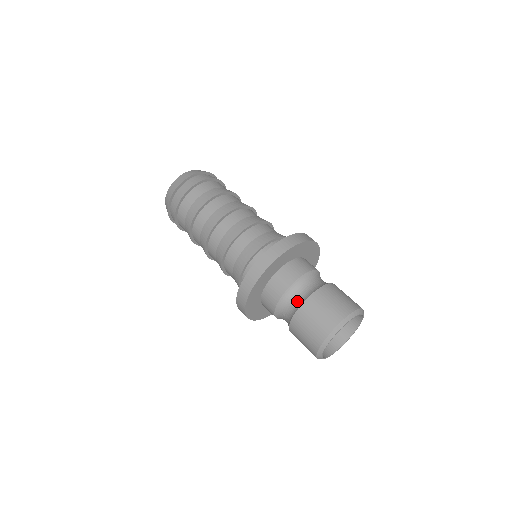
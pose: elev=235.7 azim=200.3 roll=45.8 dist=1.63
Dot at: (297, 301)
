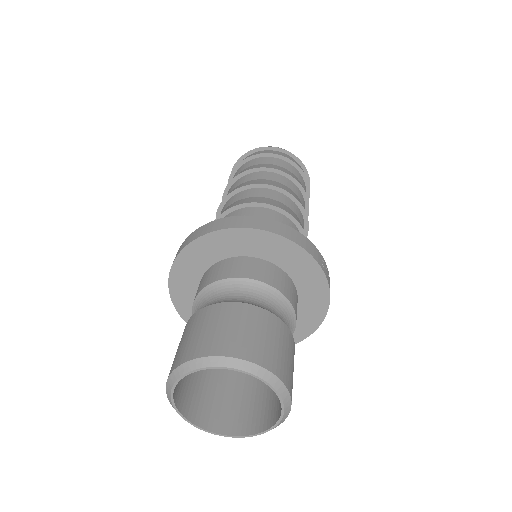
Dot at: (217, 301)
